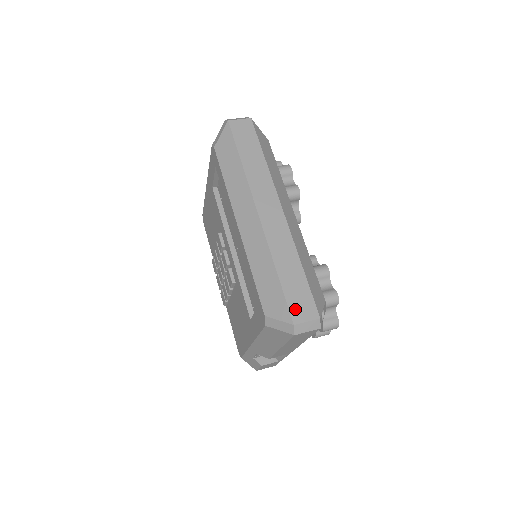
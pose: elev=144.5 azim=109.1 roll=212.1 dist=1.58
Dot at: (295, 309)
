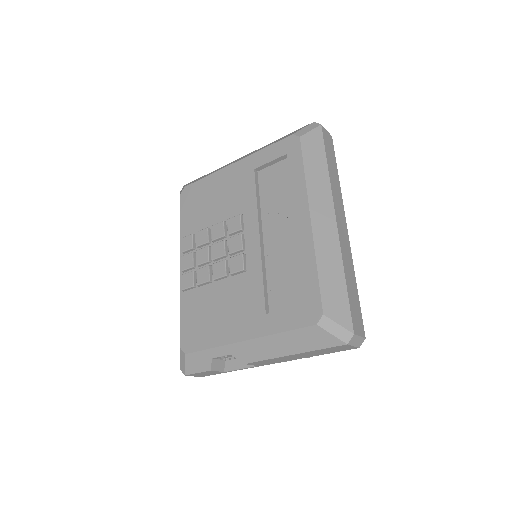
Dot at: (354, 320)
